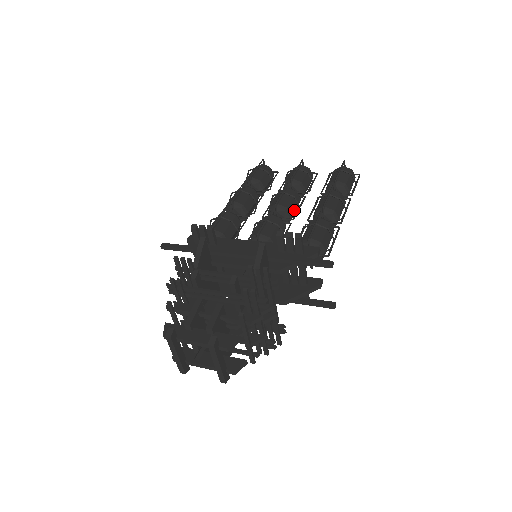
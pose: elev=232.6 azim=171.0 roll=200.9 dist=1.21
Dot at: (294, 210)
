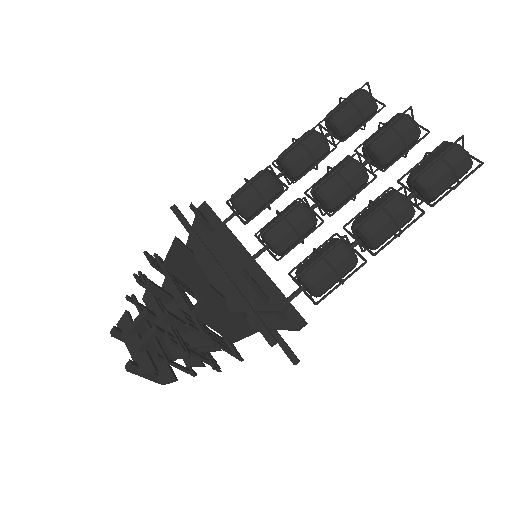
Dot at: (343, 199)
